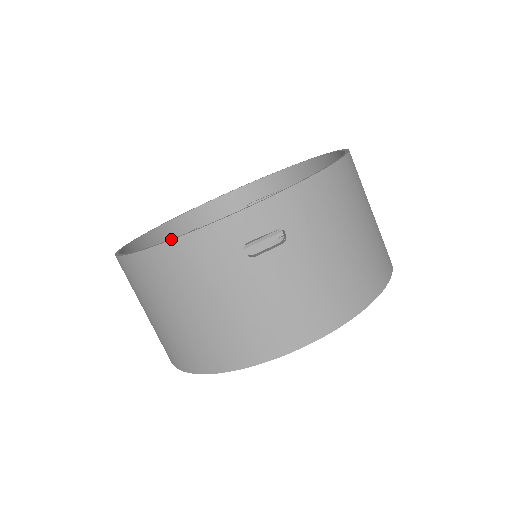
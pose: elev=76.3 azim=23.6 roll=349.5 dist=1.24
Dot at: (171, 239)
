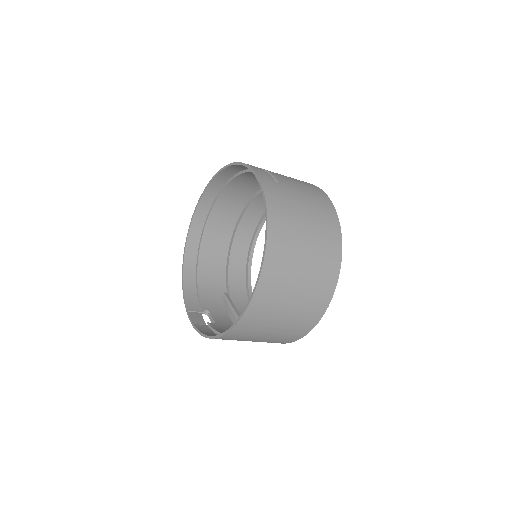
Dot at: (182, 286)
